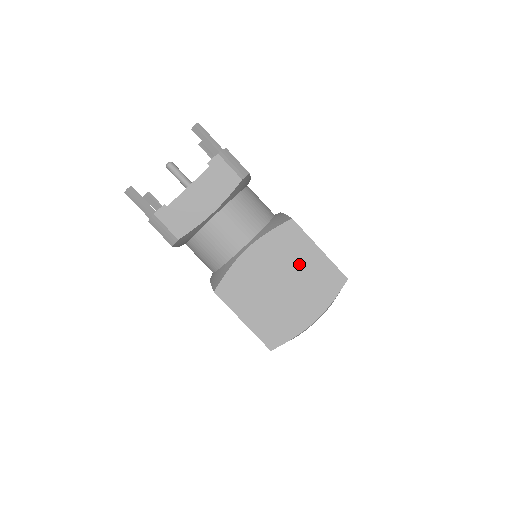
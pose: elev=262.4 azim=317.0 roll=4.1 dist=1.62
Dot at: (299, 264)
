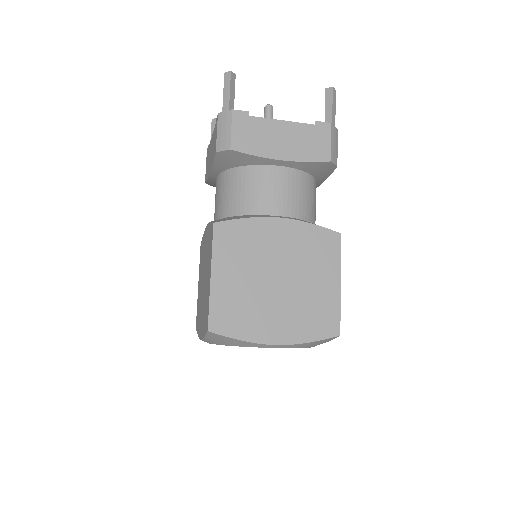
Dot at: (311, 277)
